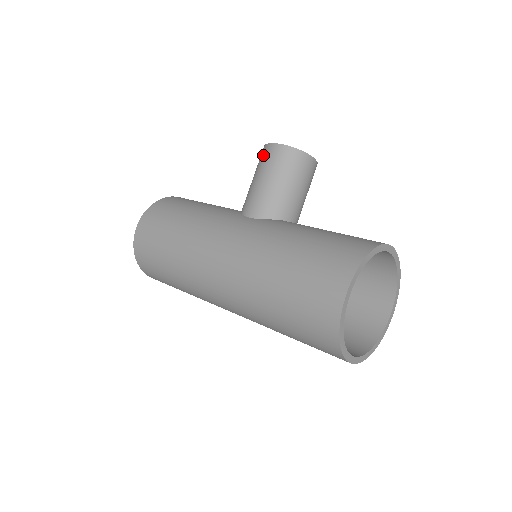
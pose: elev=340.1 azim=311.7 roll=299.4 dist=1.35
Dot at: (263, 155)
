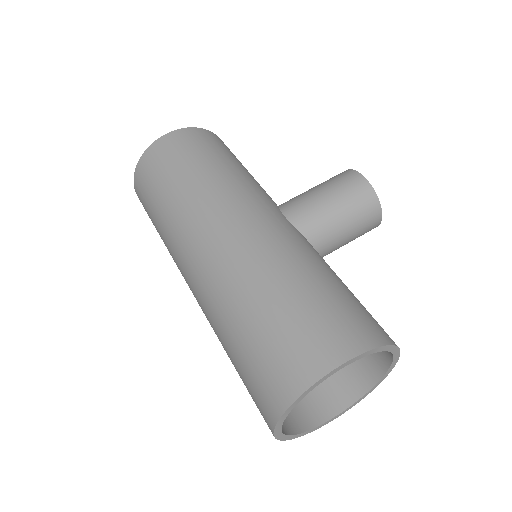
Dot at: (342, 175)
